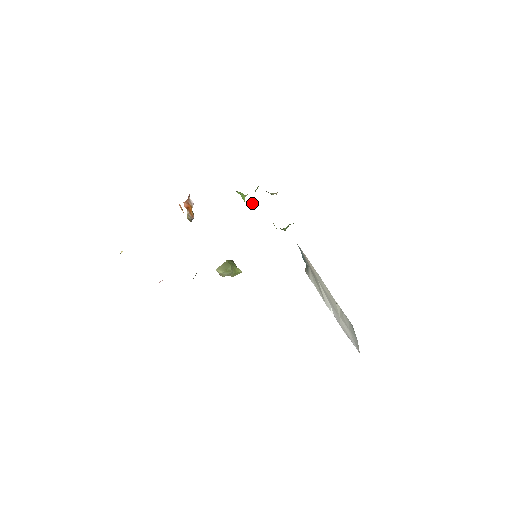
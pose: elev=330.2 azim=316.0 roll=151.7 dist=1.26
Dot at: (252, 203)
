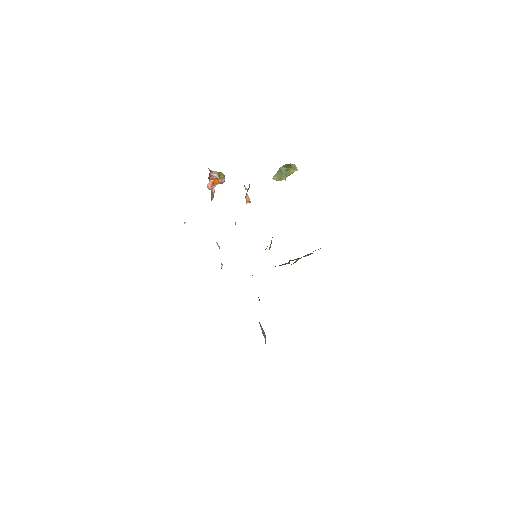
Dot at: (248, 202)
